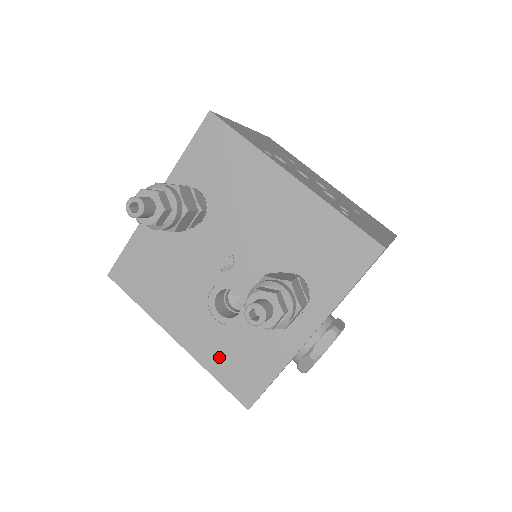
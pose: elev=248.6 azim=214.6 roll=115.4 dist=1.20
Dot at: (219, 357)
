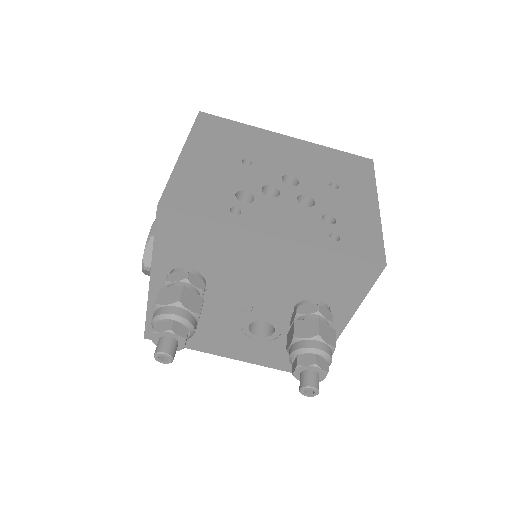
Dot at: (272, 358)
